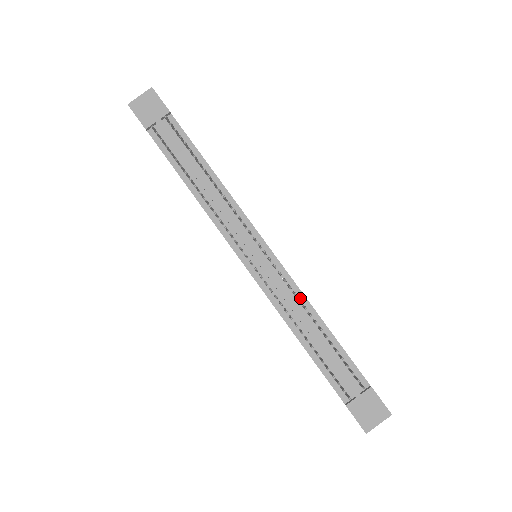
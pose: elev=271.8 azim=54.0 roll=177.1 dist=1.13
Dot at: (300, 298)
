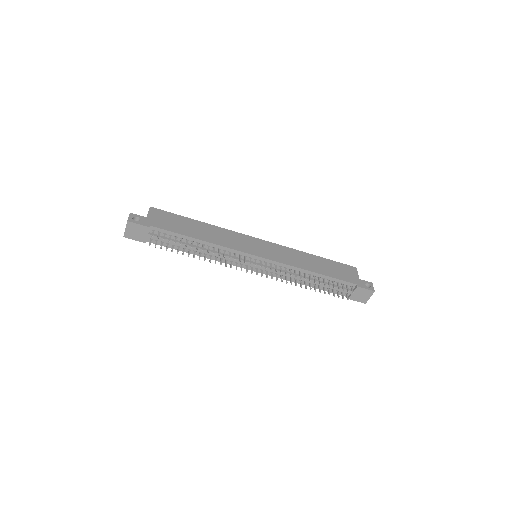
Dot at: (295, 270)
